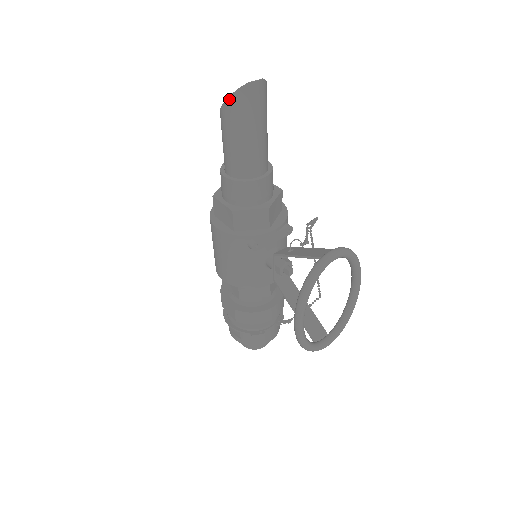
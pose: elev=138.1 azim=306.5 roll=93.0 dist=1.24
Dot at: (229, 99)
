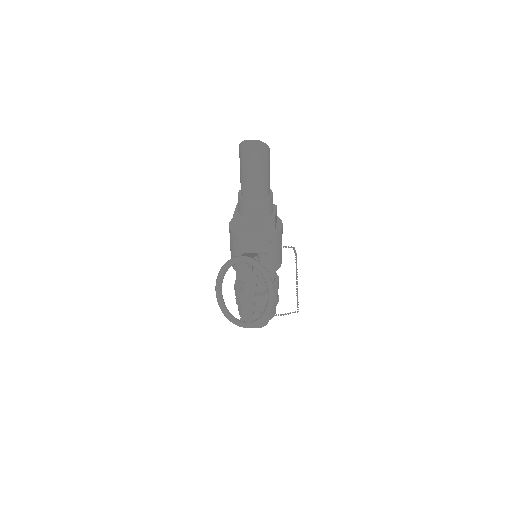
Dot at: (239, 146)
